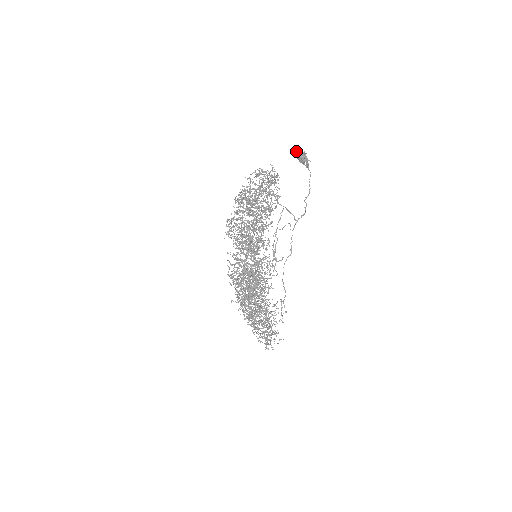
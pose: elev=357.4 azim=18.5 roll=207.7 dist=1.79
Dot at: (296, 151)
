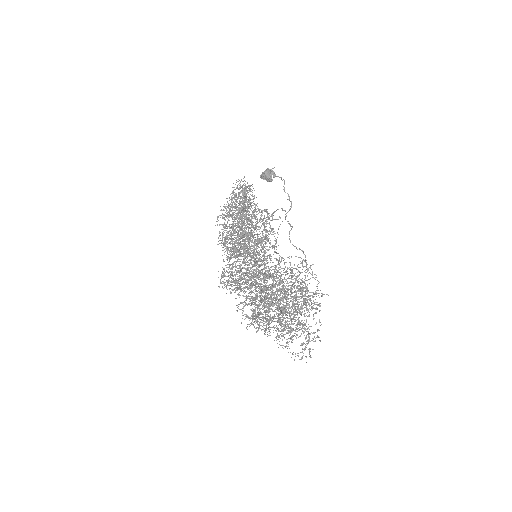
Dot at: (260, 175)
